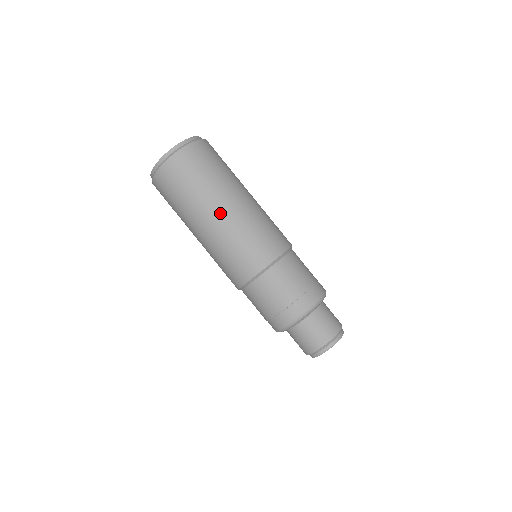
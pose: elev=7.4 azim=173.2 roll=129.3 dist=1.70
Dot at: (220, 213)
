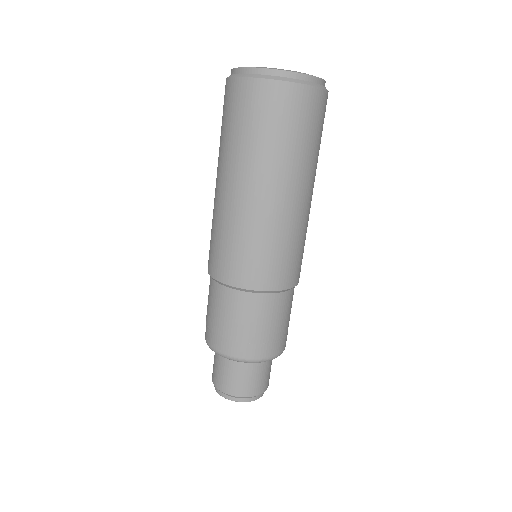
Dot at: (272, 196)
